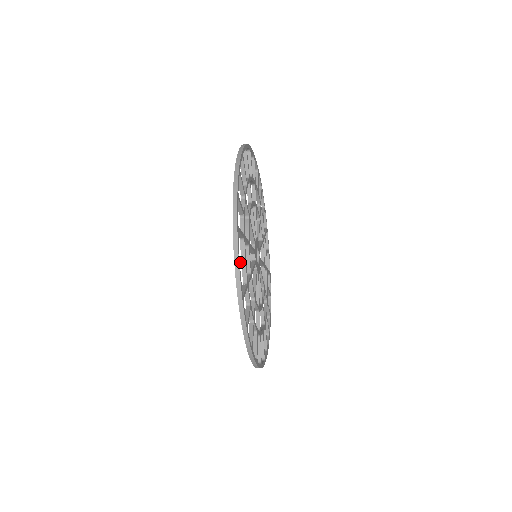
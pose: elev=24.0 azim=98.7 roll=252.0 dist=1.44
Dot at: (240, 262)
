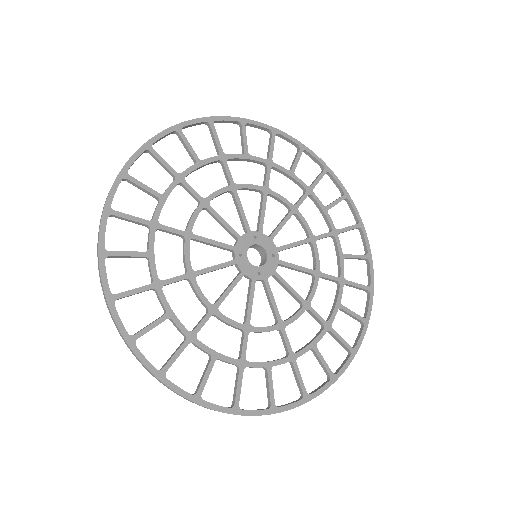
Dot at: (109, 252)
